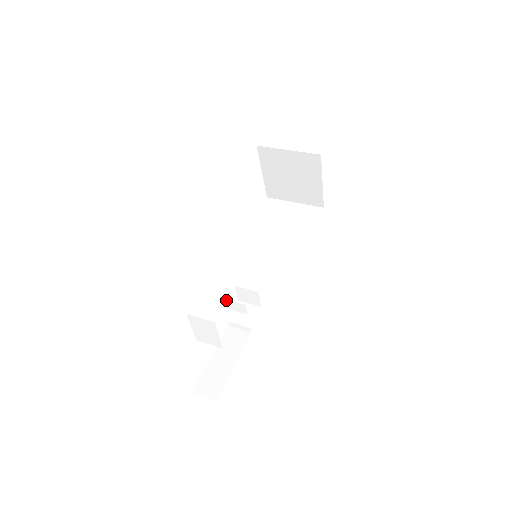
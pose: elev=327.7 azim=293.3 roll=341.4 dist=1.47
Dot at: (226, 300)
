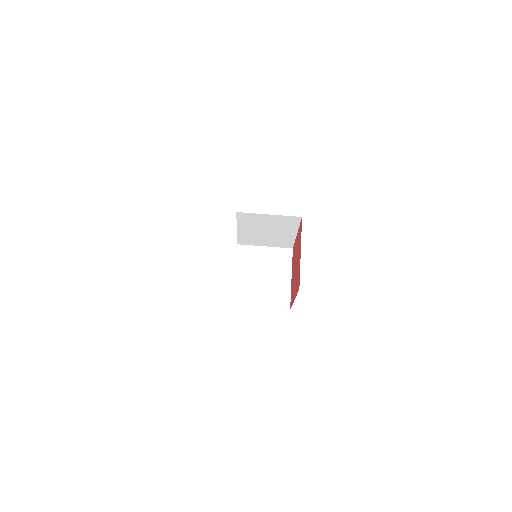
Dot at: occluded
